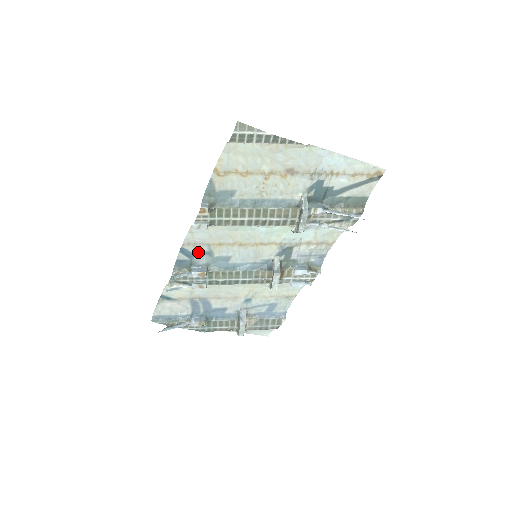
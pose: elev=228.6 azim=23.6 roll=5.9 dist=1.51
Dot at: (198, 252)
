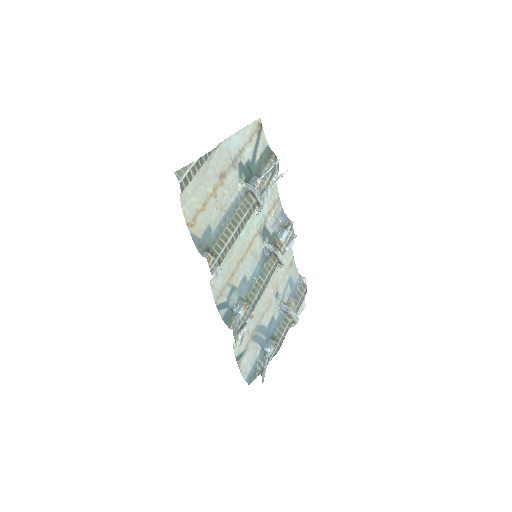
Dot at: (227, 297)
